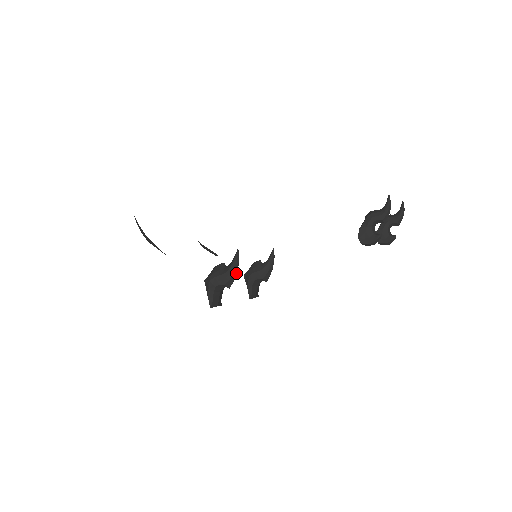
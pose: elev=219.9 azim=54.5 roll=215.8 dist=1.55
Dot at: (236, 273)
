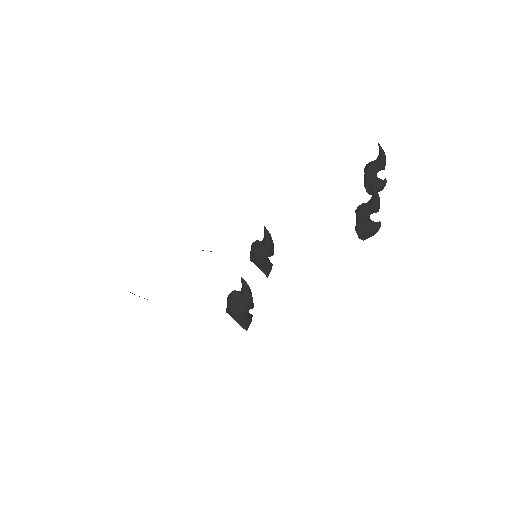
Dot at: (251, 294)
